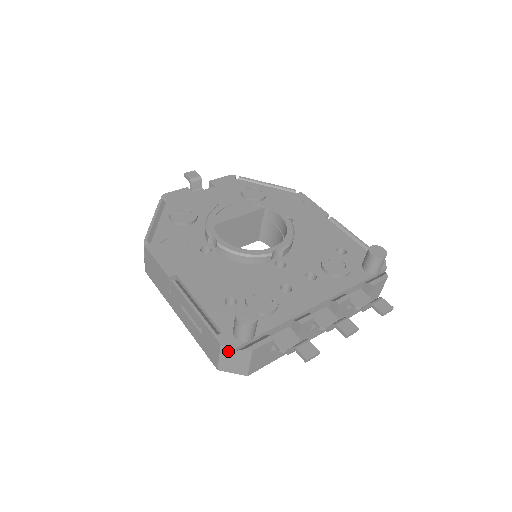
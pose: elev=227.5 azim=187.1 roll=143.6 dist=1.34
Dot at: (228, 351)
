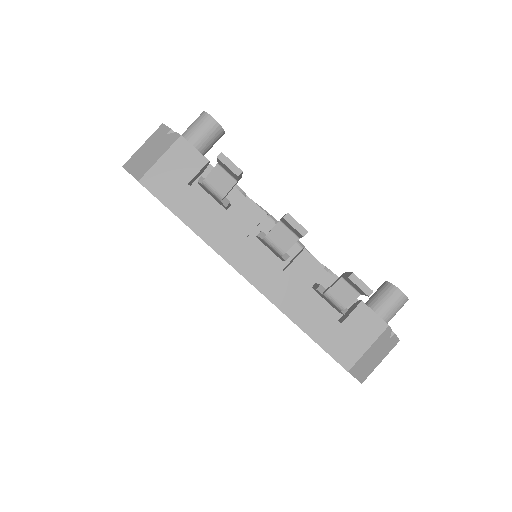
Dot at: (159, 135)
